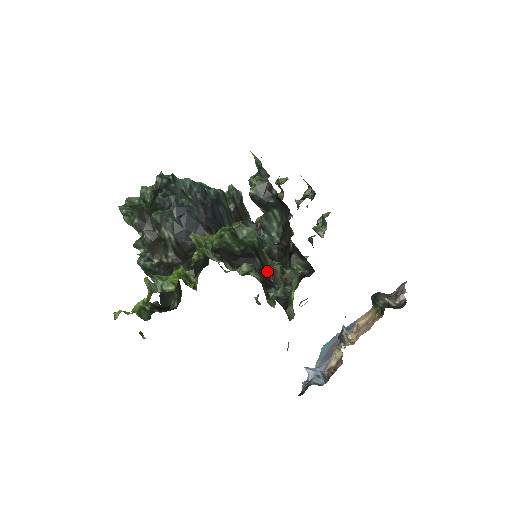
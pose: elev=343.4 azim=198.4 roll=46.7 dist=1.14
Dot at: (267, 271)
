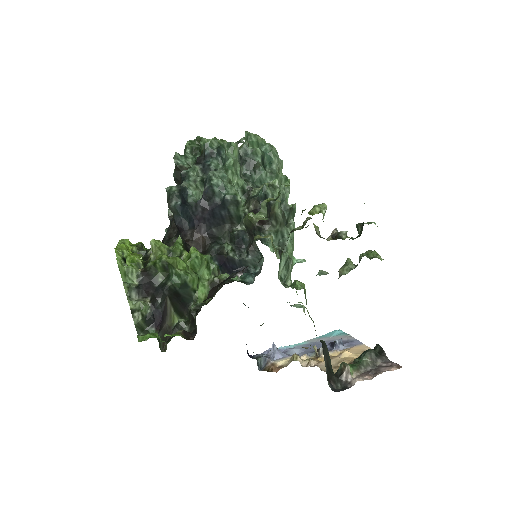
Dot at: (189, 302)
